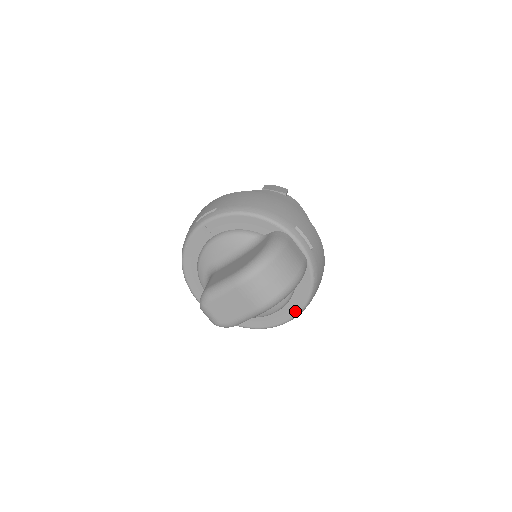
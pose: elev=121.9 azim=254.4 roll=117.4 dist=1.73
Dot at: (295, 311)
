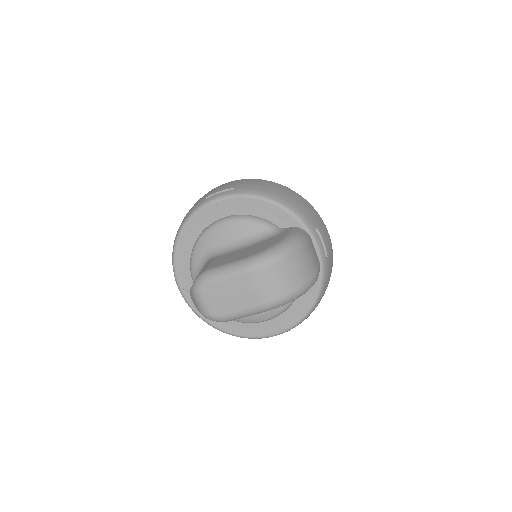
Dot at: (288, 324)
